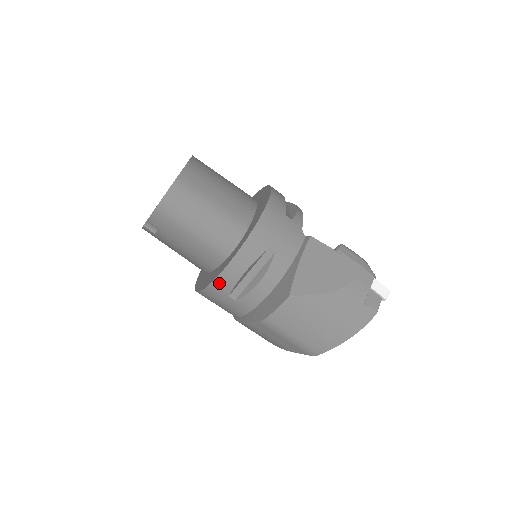
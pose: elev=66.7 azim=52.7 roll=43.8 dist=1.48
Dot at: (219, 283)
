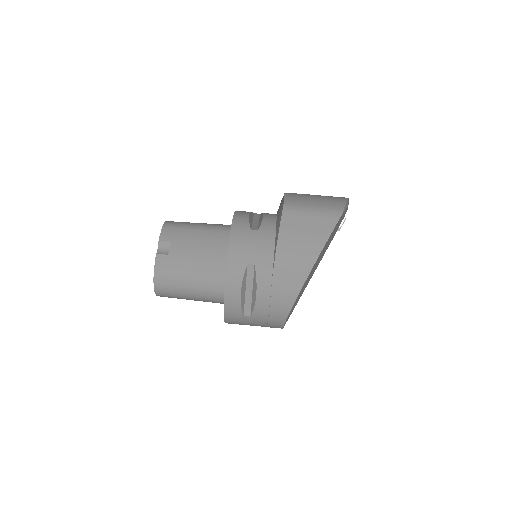
Dot at: (237, 224)
